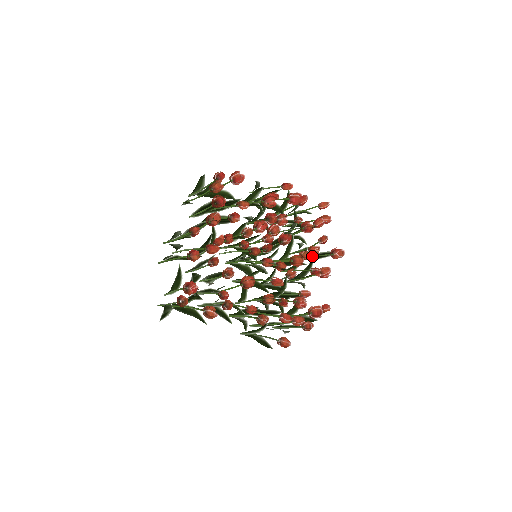
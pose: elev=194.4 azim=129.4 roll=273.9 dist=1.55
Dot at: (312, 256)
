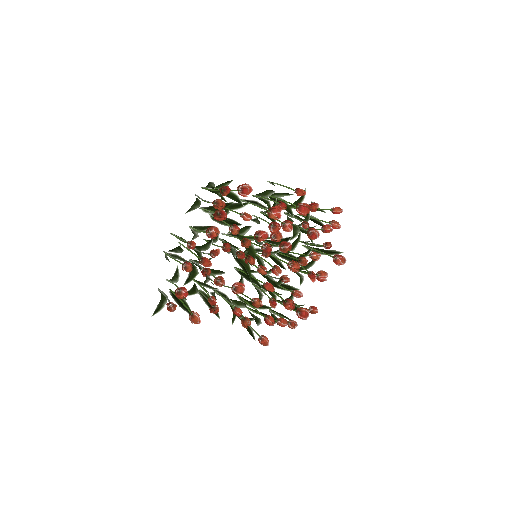
Dot at: (318, 251)
